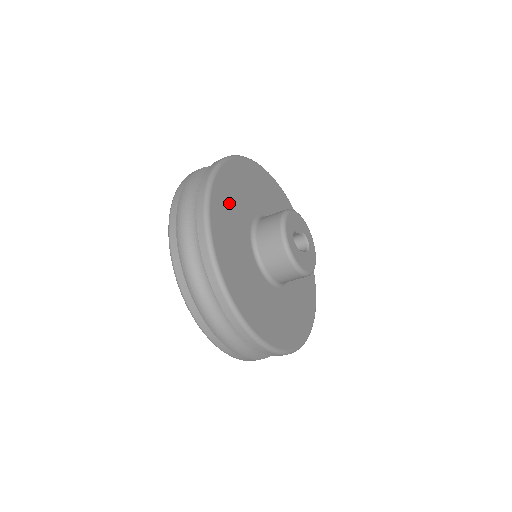
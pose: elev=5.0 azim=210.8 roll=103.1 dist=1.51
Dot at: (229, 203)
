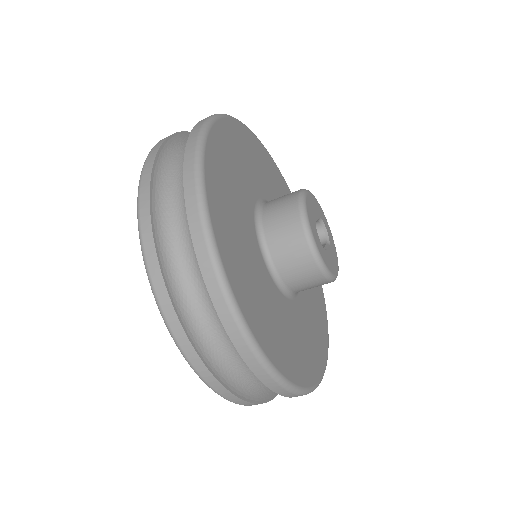
Dot at: (229, 212)
